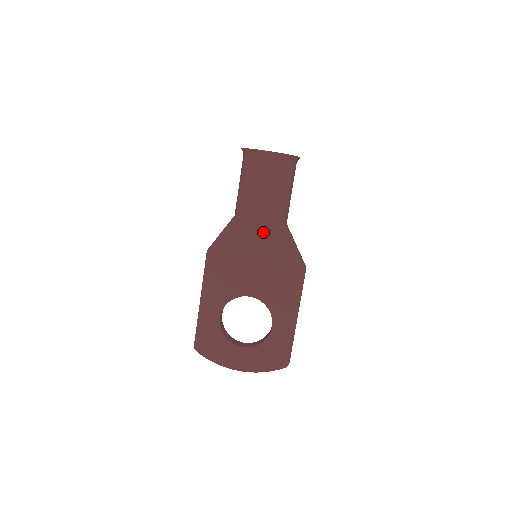
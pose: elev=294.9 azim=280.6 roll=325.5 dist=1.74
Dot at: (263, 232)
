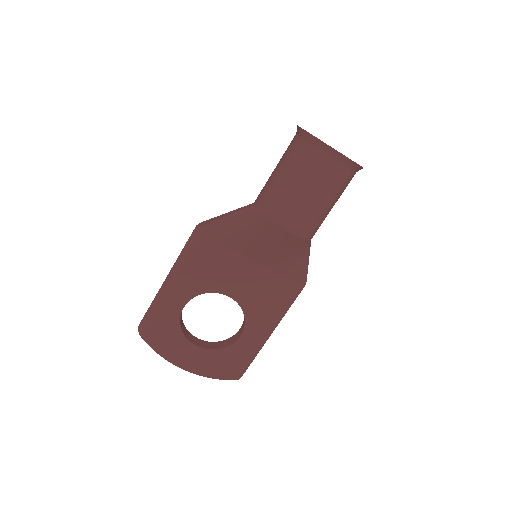
Dot at: (284, 241)
